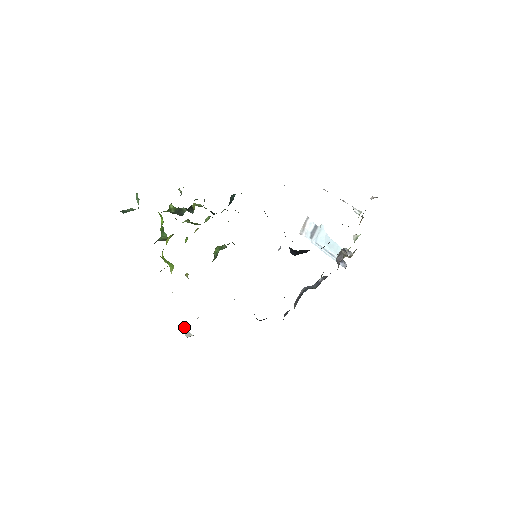
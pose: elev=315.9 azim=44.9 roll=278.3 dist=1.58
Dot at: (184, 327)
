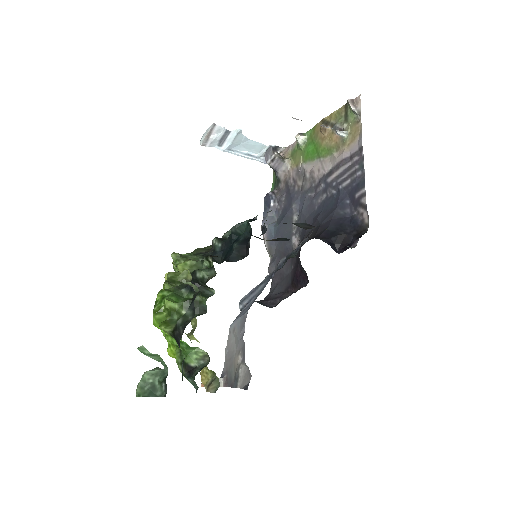
Dot at: occluded
